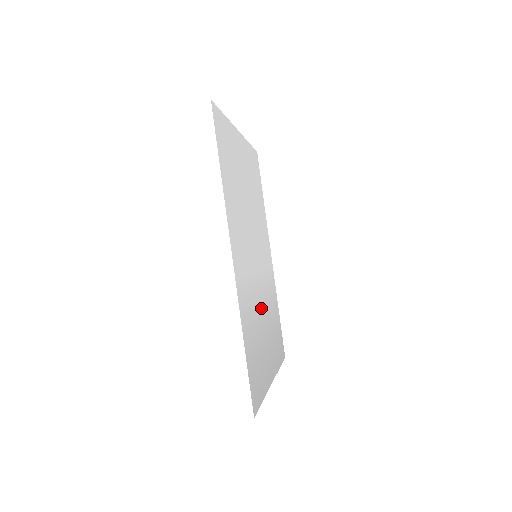
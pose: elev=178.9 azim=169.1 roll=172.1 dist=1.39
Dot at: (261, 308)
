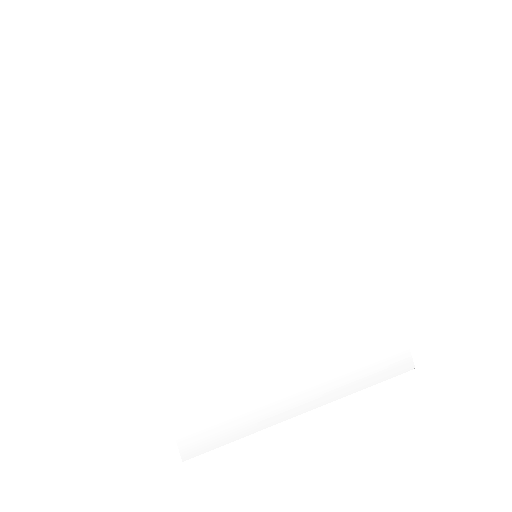
Dot at: (266, 323)
